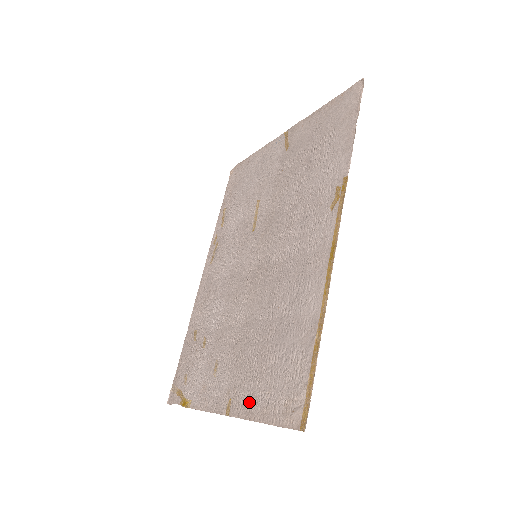
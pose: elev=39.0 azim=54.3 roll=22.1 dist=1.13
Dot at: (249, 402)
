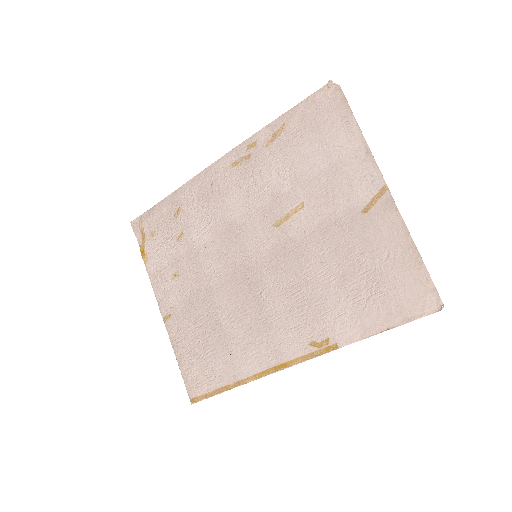
Dot at: (179, 340)
